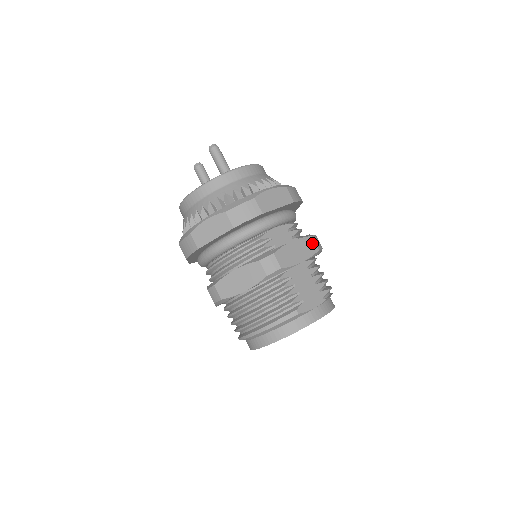
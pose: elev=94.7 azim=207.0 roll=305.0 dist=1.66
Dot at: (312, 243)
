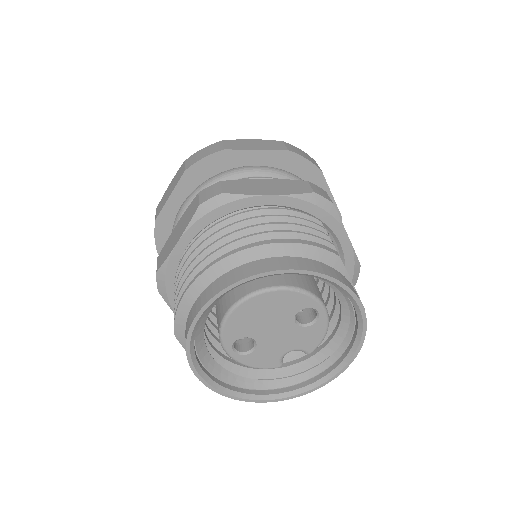
Dot at: occluded
